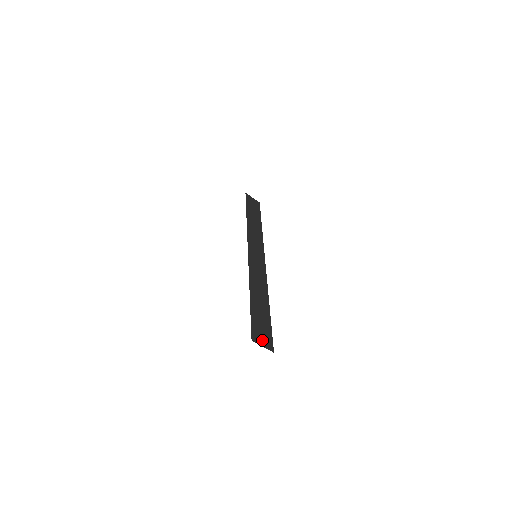
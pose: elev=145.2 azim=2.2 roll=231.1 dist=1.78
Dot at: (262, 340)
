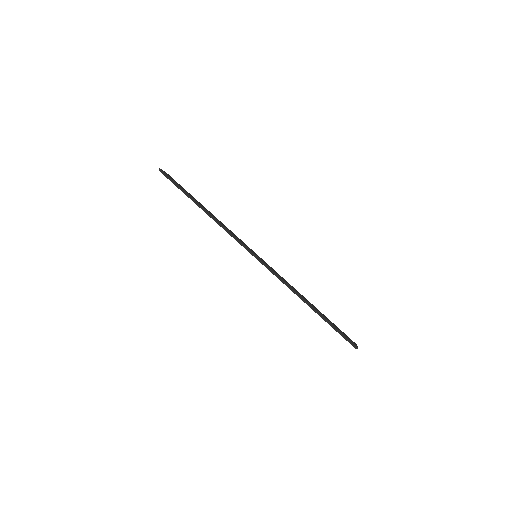
Dot at: (352, 341)
